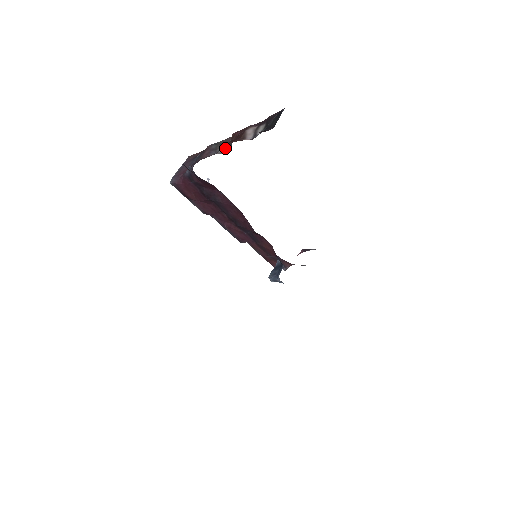
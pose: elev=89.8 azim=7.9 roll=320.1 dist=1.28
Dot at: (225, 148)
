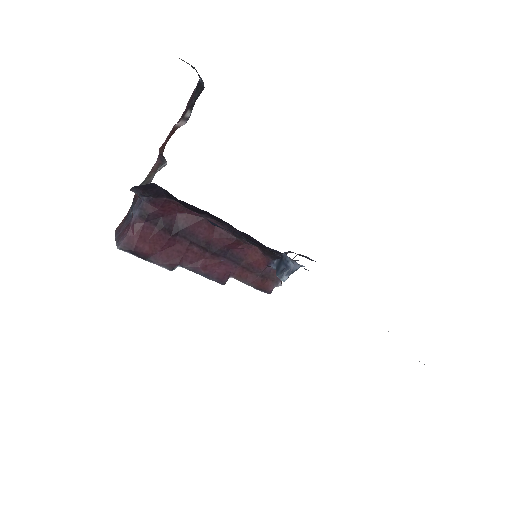
Dot at: (160, 166)
